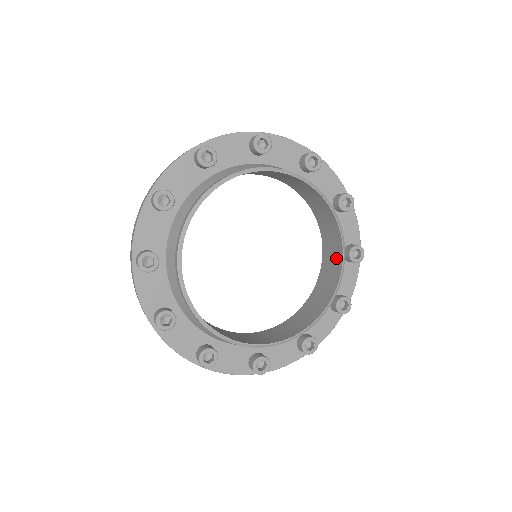
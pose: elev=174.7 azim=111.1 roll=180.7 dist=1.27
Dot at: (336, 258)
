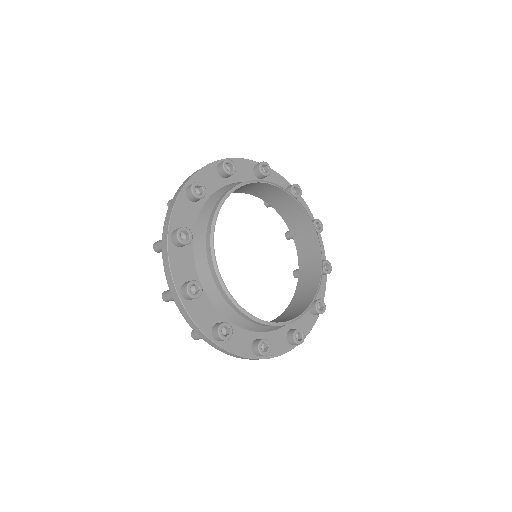
Dot at: (308, 234)
